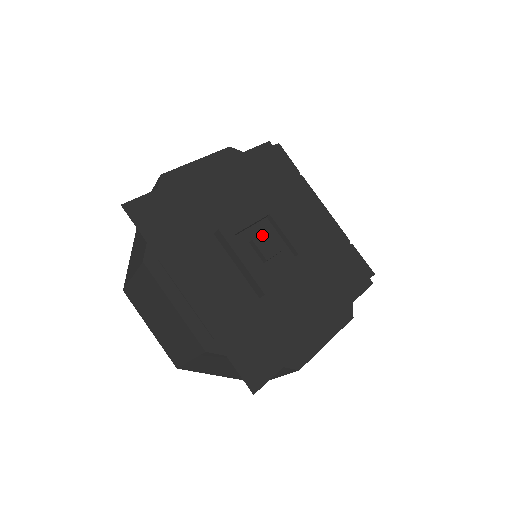
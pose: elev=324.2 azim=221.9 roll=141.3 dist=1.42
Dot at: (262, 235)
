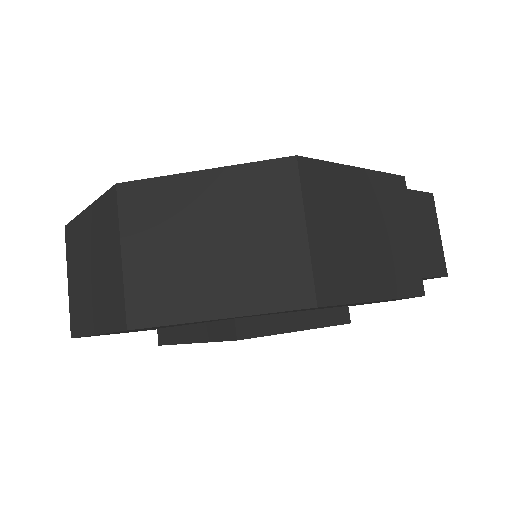
Dot at: occluded
